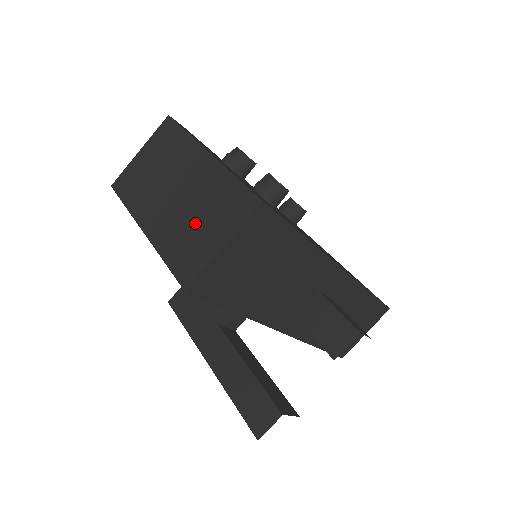
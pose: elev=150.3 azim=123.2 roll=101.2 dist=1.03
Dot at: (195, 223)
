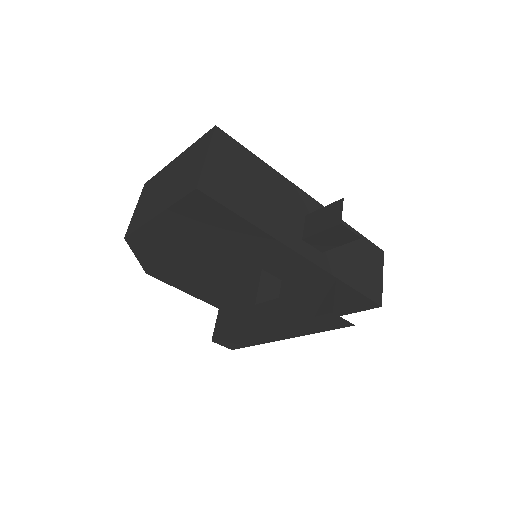
Dot at: (185, 174)
